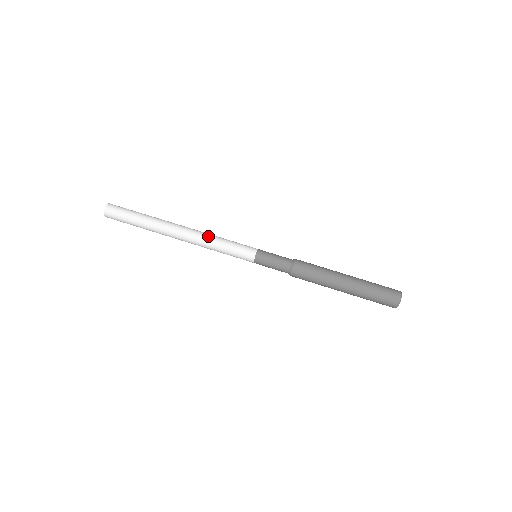
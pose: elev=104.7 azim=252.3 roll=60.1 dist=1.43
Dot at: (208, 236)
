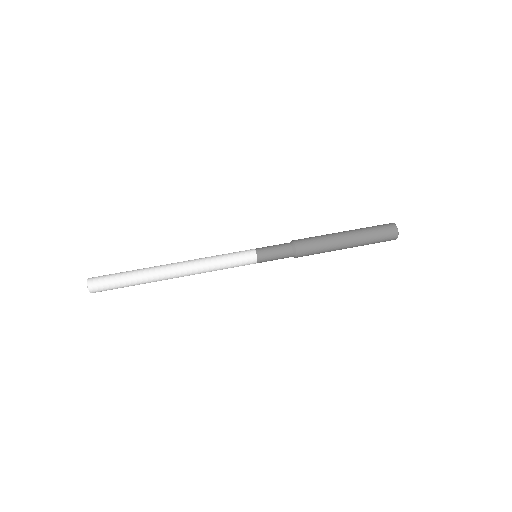
Dot at: (204, 260)
